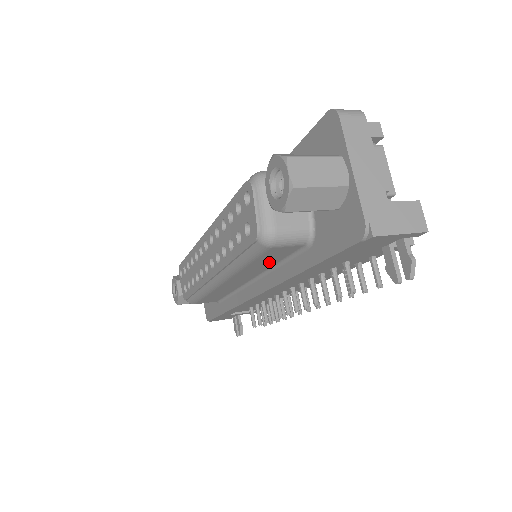
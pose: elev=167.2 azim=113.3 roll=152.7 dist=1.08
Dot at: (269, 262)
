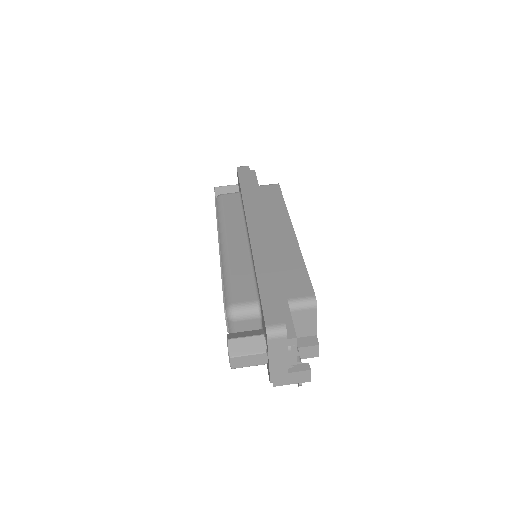
Dot at: occluded
